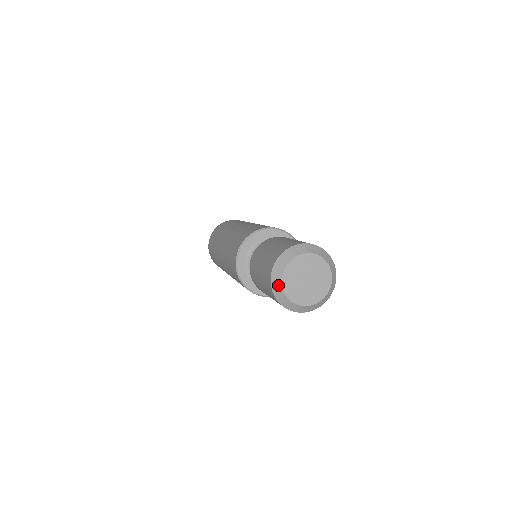
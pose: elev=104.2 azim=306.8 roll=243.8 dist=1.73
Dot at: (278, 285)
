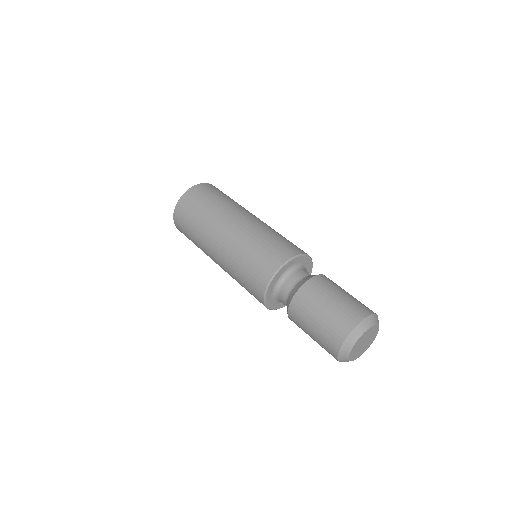
Dot at: (345, 359)
